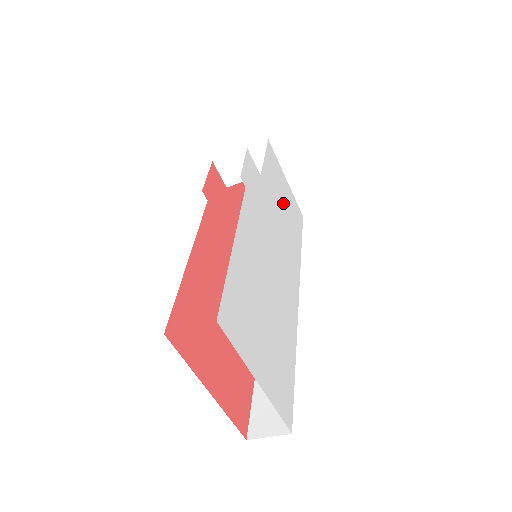
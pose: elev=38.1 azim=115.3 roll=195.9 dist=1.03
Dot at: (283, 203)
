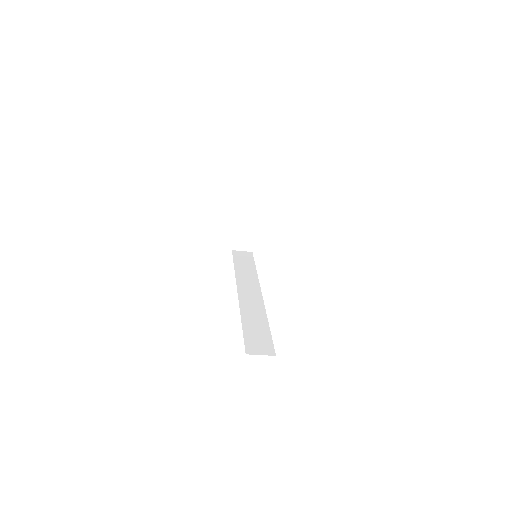
Dot at: occluded
